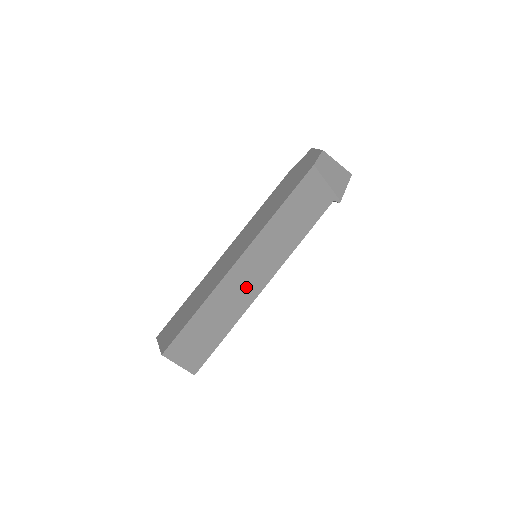
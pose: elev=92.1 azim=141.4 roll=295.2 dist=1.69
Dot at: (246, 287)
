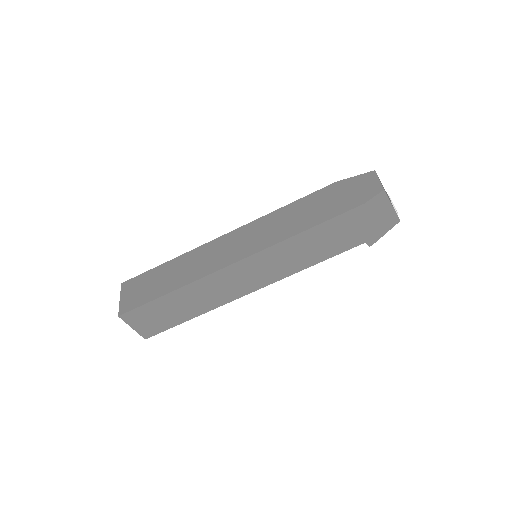
Dot at: (230, 288)
